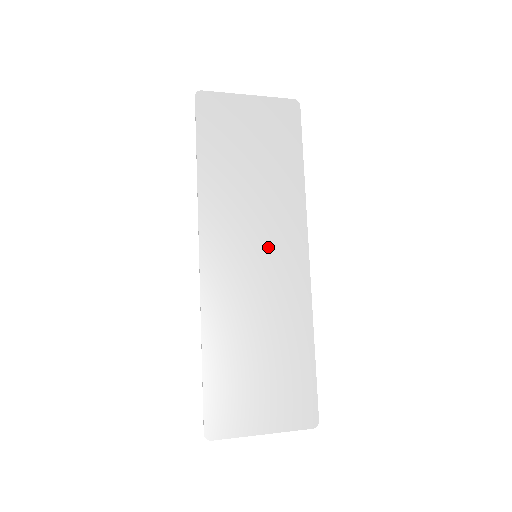
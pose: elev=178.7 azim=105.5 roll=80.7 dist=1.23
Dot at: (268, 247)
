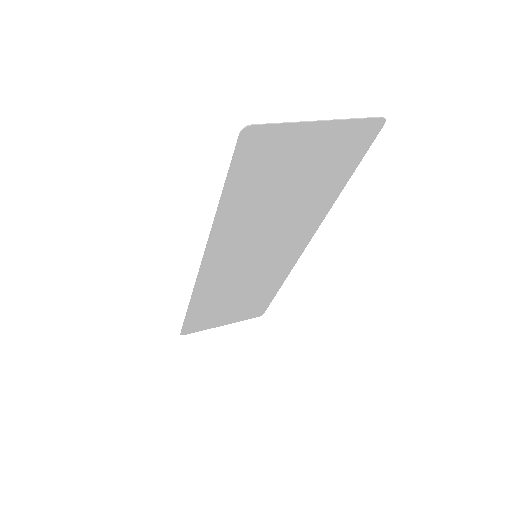
Dot at: (270, 249)
